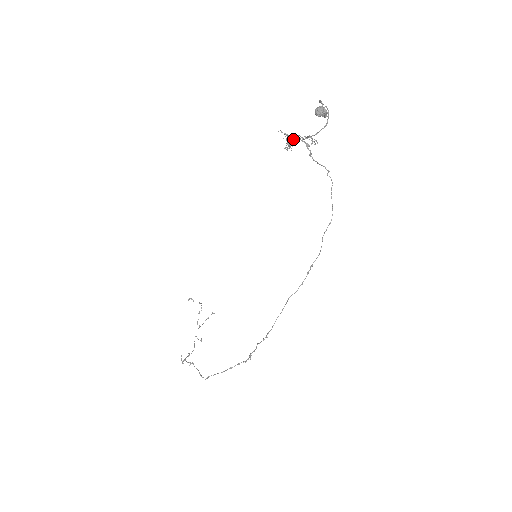
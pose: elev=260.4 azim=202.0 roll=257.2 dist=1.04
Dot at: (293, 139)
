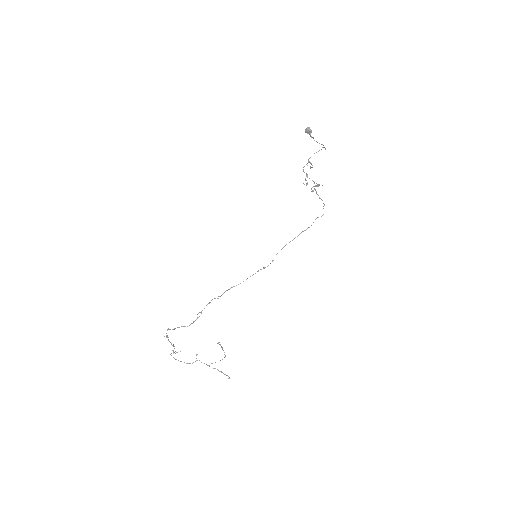
Dot at: (303, 167)
